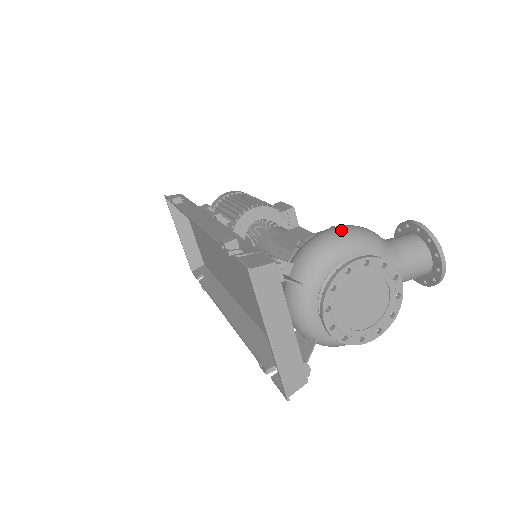
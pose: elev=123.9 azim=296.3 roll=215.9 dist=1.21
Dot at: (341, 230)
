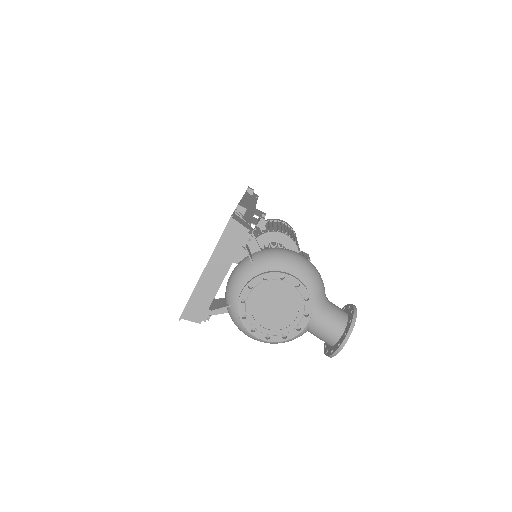
Dot at: (305, 259)
